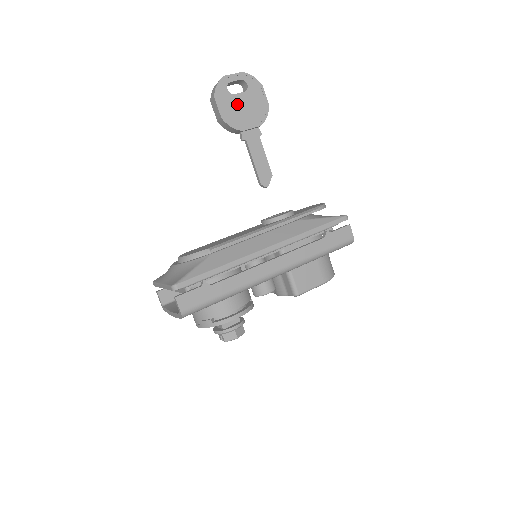
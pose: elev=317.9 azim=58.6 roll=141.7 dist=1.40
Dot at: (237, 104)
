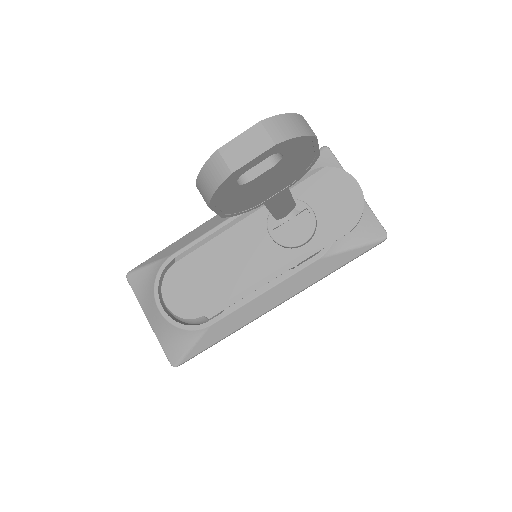
Dot at: (254, 188)
